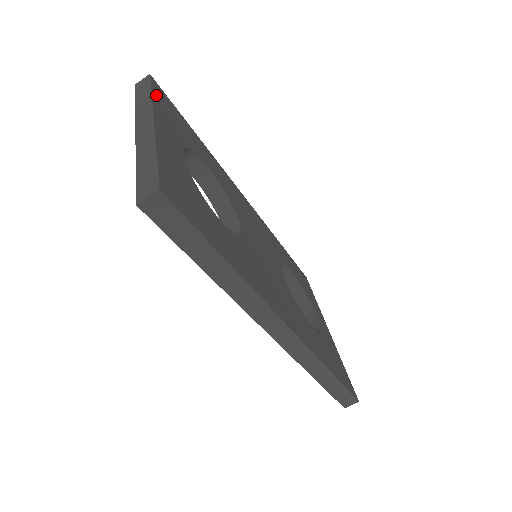
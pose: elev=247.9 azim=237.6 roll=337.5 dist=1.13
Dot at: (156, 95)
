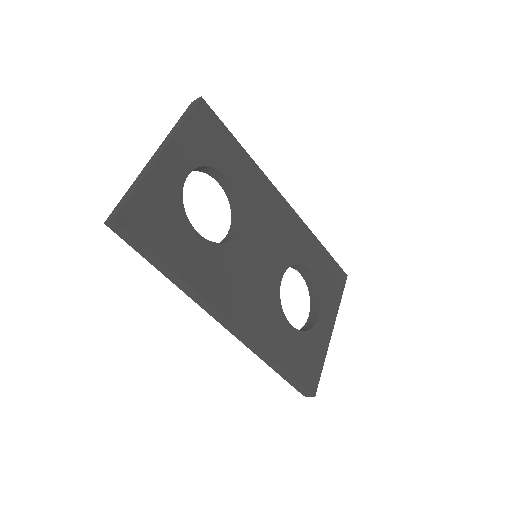
Dot at: (192, 119)
